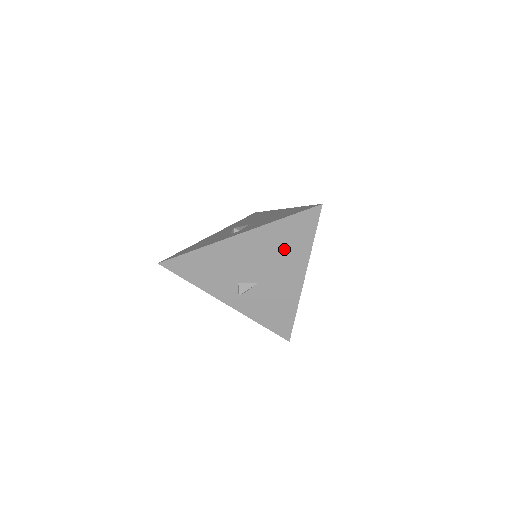
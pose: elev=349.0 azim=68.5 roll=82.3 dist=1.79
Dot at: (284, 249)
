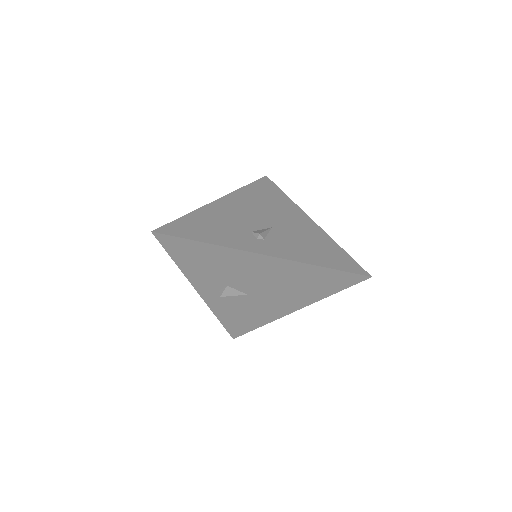
Dot at: (299, 286)
